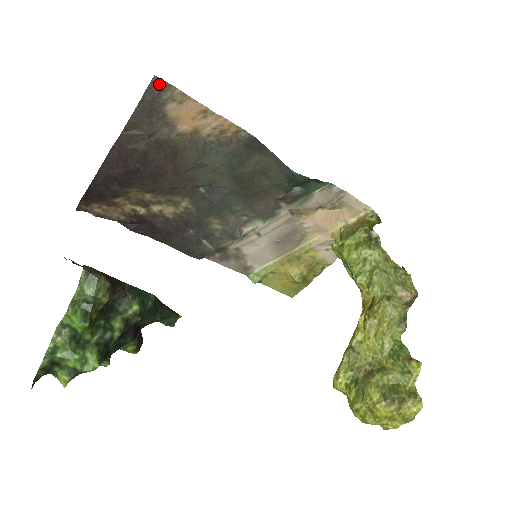
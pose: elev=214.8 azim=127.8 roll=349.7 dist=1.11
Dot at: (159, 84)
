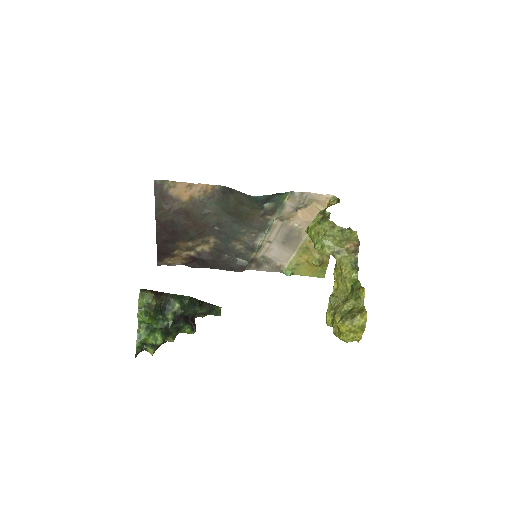
Dot at: (159, 183)
